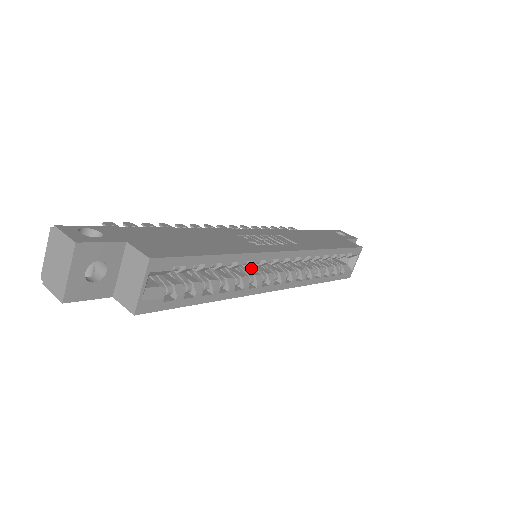
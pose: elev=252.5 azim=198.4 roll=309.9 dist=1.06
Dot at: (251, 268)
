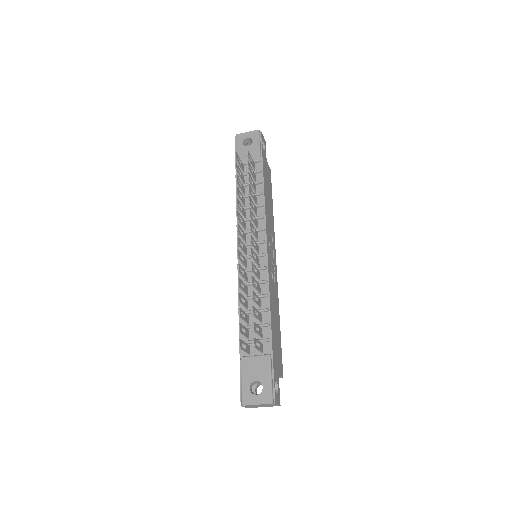
Dot at: occluded
